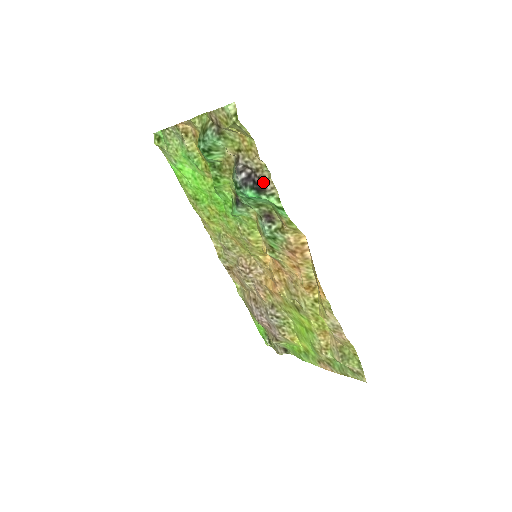
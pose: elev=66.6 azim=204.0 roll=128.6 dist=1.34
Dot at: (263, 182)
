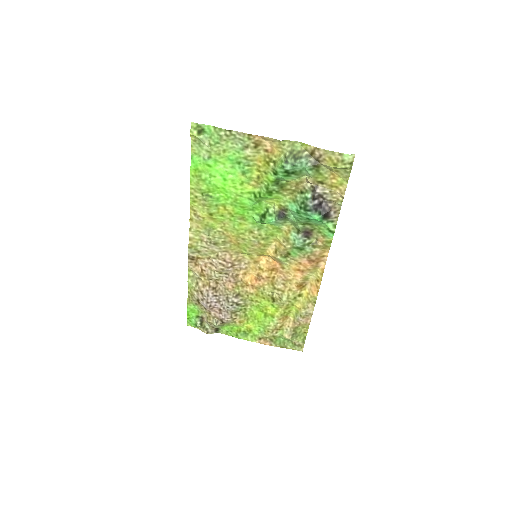
Dot at: (332, 212)
